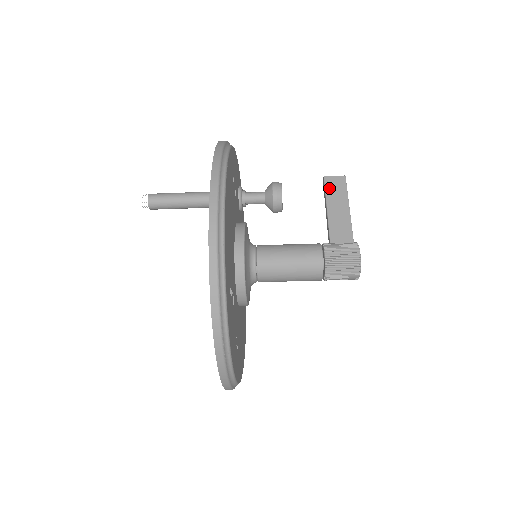
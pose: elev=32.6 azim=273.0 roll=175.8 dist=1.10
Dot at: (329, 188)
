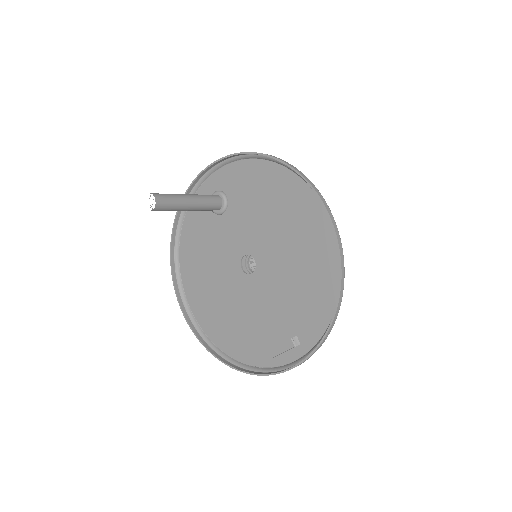
Dot at: occluded
